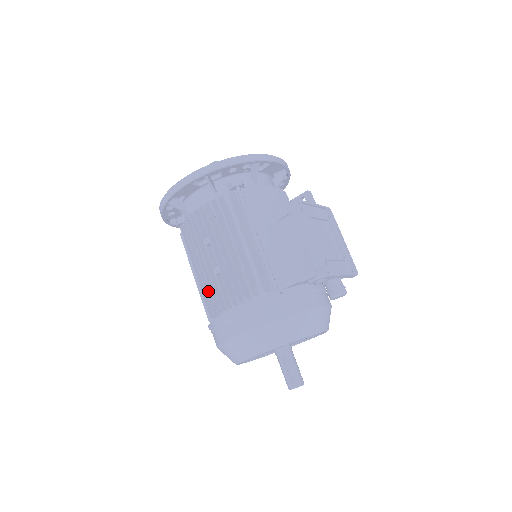
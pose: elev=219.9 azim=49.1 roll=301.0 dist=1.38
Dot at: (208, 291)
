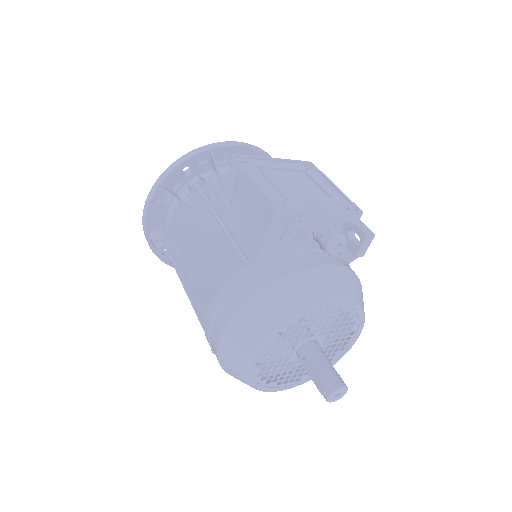
Dot at: occluded
